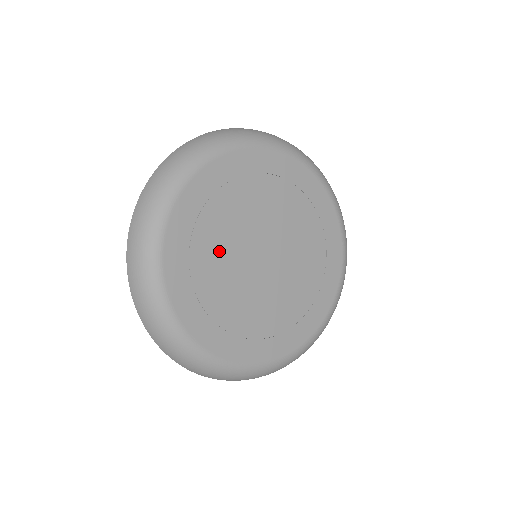
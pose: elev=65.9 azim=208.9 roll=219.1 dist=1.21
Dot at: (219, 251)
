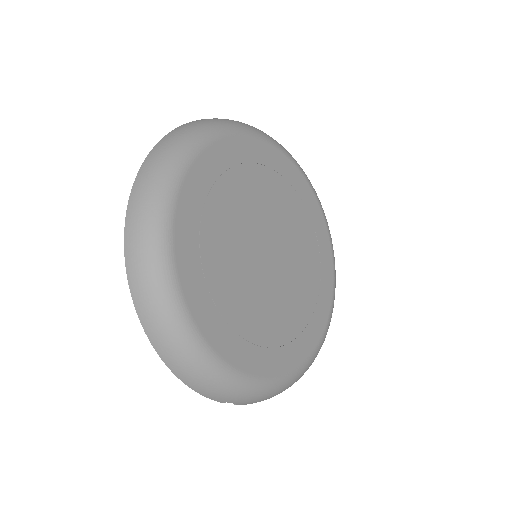
Dot at: (245, 200)
